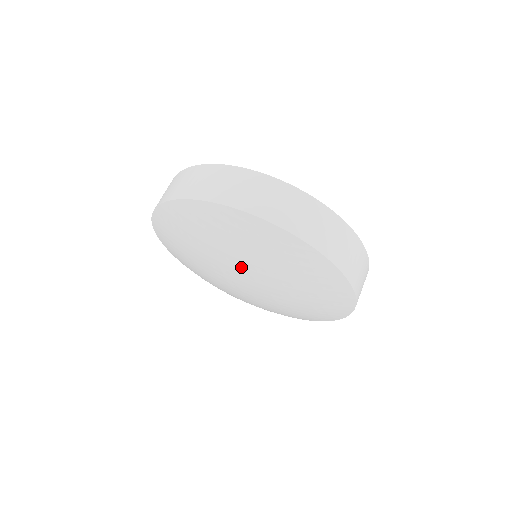
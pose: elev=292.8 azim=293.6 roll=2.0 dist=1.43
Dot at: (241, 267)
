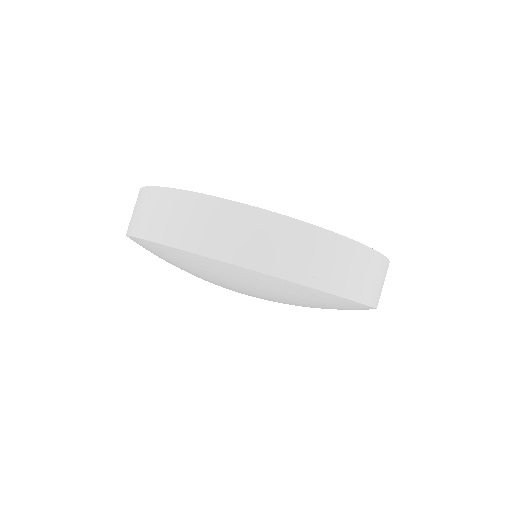
Dot at: (233, 289)
